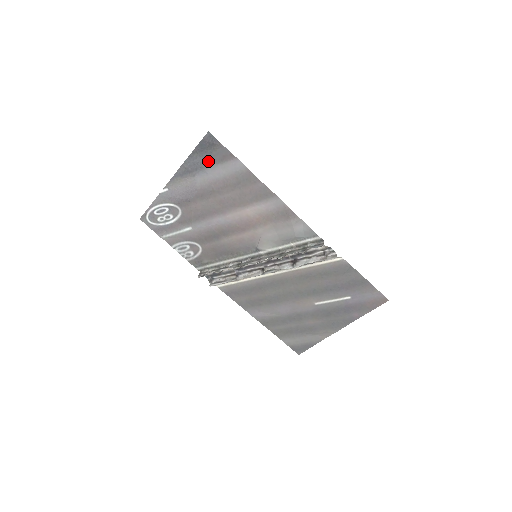
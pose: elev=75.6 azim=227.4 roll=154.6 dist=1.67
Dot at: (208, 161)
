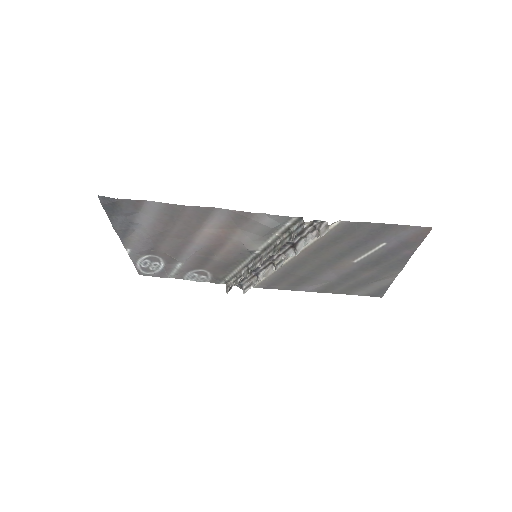
Dot at: (128, 215)
